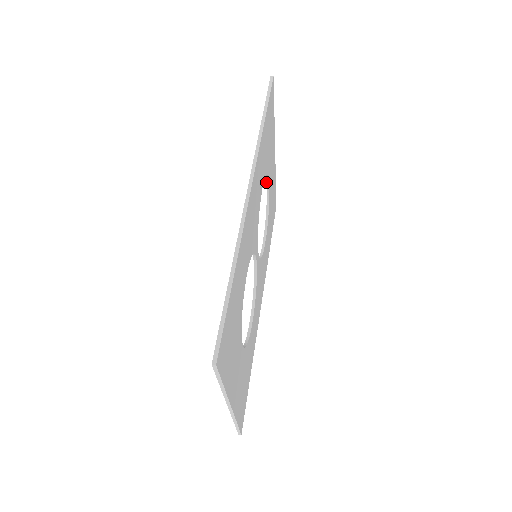
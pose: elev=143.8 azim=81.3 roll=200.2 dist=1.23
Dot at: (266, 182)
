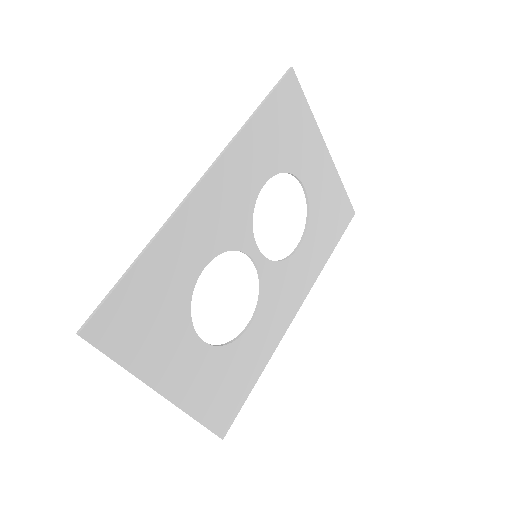
Dot at: (299, 181)
